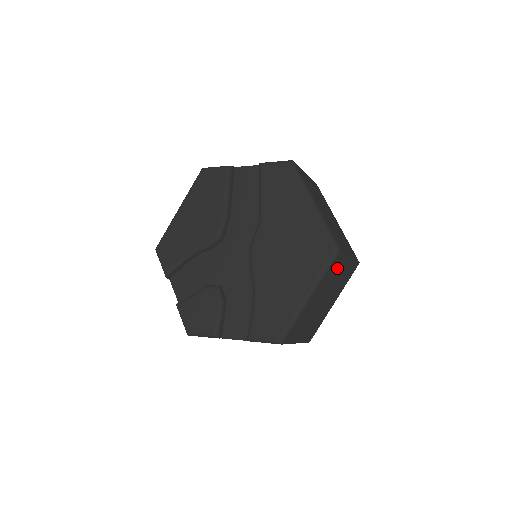
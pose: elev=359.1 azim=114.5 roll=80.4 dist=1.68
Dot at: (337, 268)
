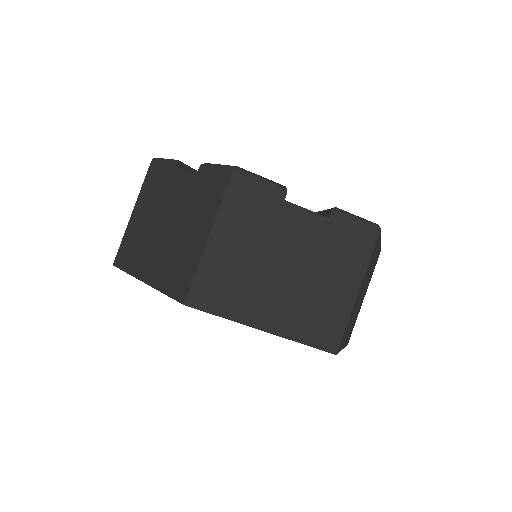
Dot at: (371, 274)
